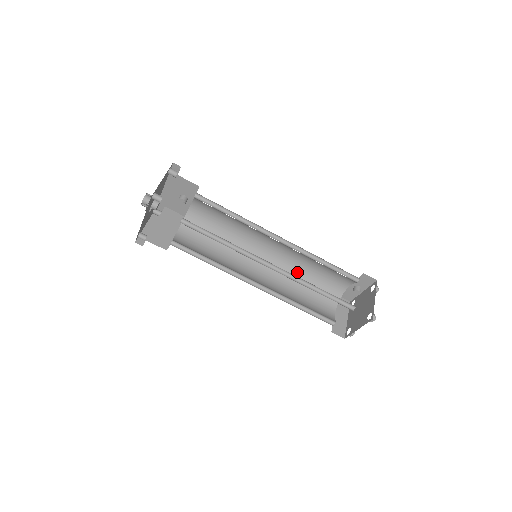
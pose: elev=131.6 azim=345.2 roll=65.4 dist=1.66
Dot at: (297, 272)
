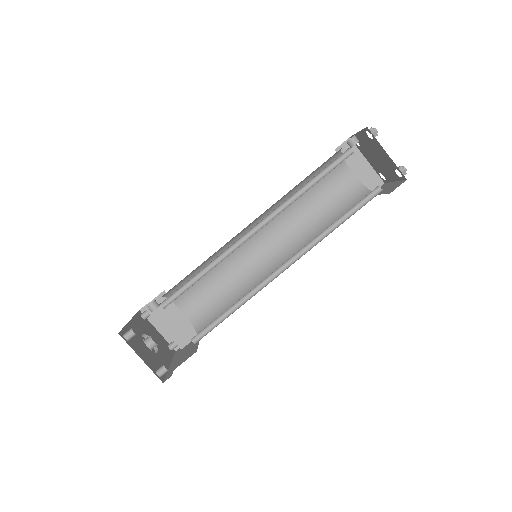
Dot at: occluded
